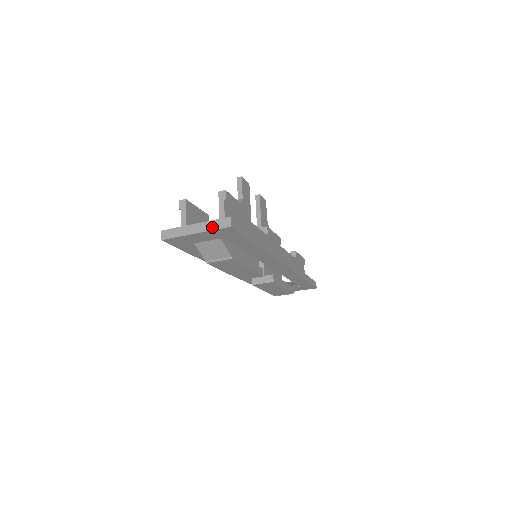
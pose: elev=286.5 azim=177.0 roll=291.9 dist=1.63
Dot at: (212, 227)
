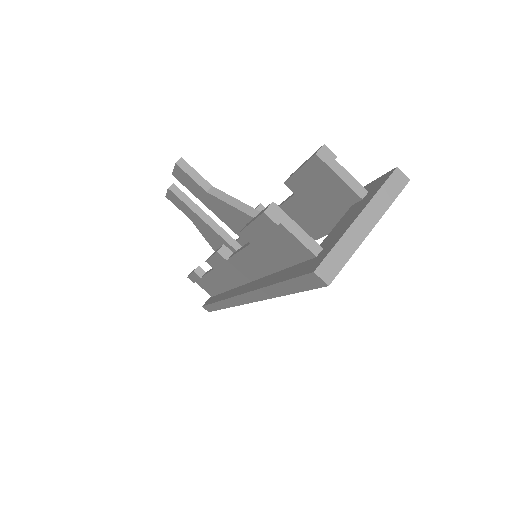
Dot at: (387, 201)
